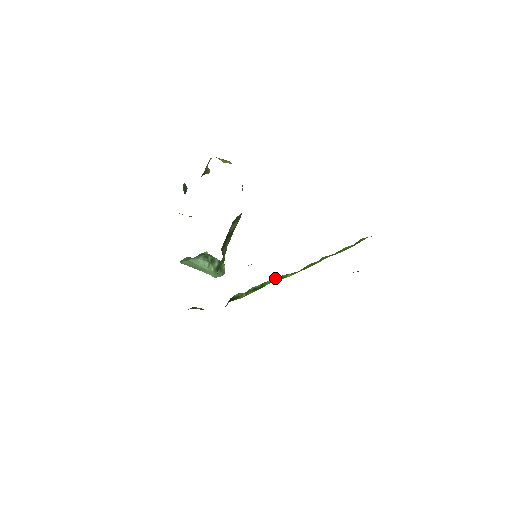
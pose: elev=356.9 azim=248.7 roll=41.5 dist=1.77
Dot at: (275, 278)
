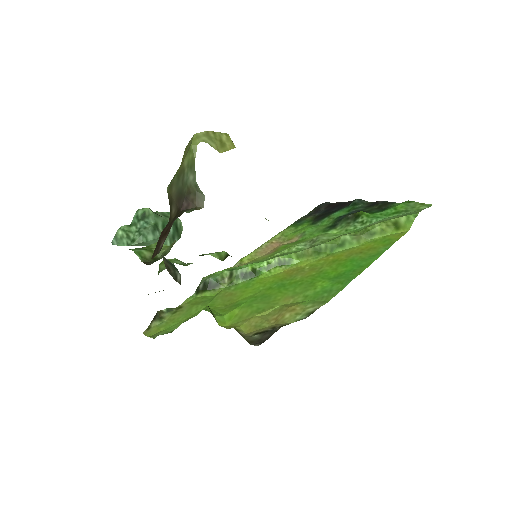
Dot at: (273, 261)
